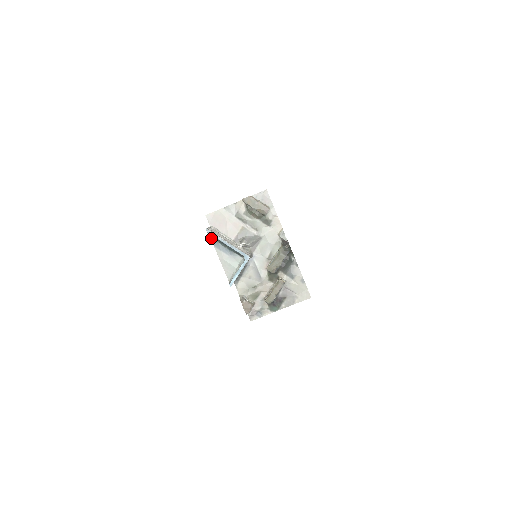
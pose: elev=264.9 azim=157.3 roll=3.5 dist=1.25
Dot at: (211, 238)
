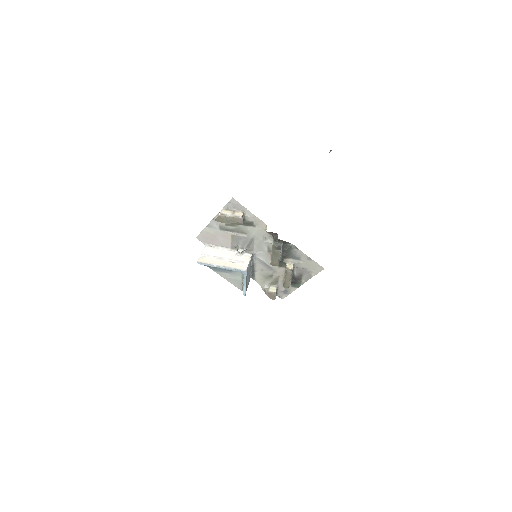
Dot at: (207, 266)
